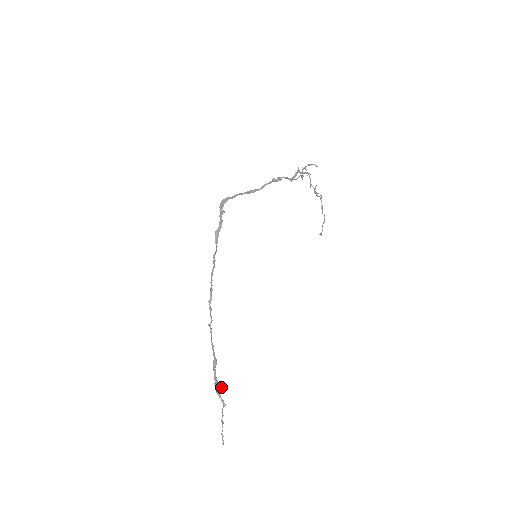
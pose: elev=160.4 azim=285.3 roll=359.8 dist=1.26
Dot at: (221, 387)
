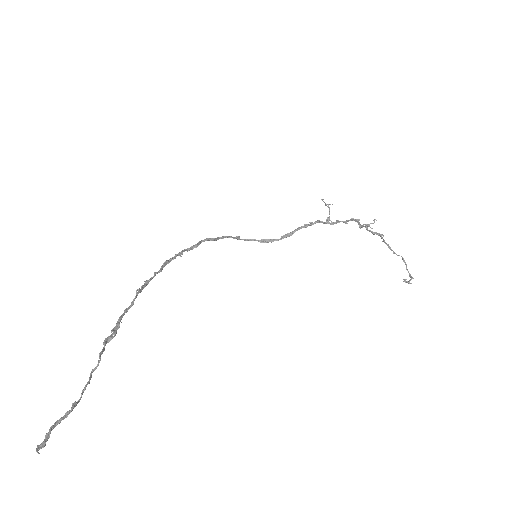
Dot at: (115, 334)
